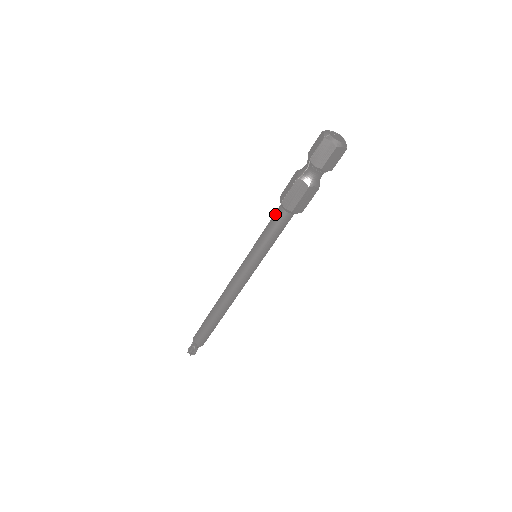
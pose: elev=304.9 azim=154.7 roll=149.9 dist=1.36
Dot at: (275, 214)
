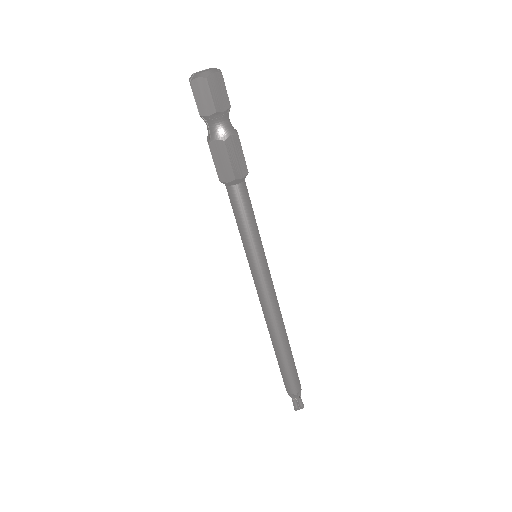
Dot at: (229, 198)
